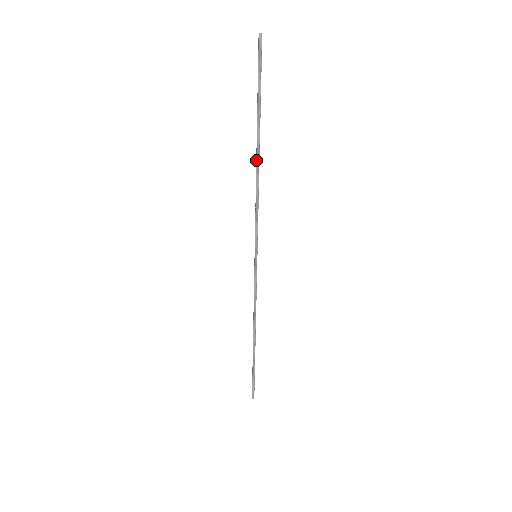
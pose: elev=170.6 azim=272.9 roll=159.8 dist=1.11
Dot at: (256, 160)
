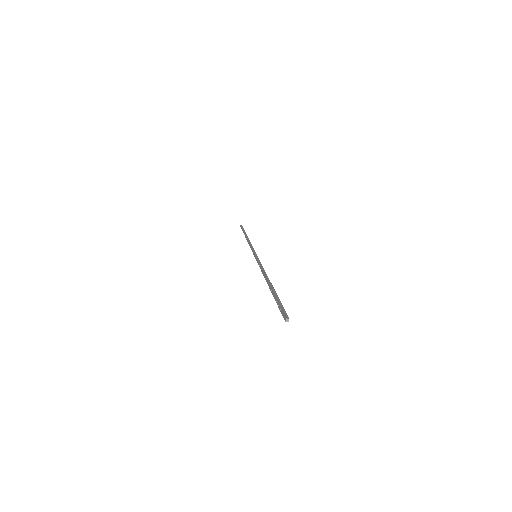
Dot at: (247, 238)
